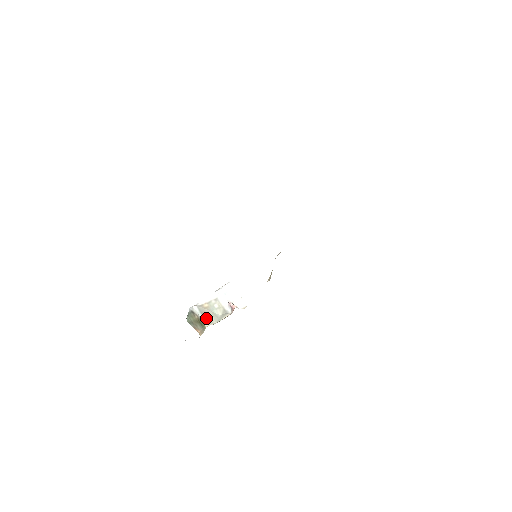
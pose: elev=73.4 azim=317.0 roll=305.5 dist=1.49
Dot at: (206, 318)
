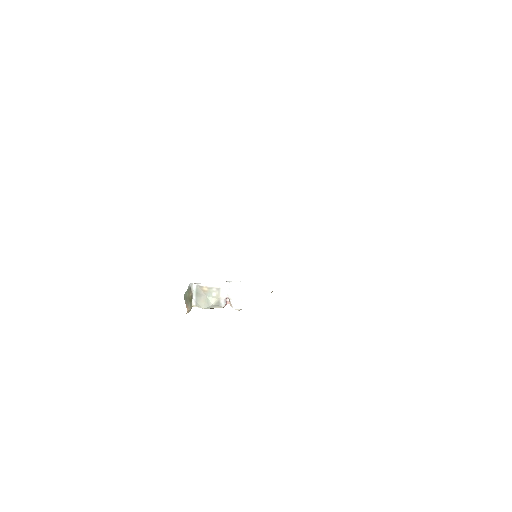
Dot at: (198, 299)
